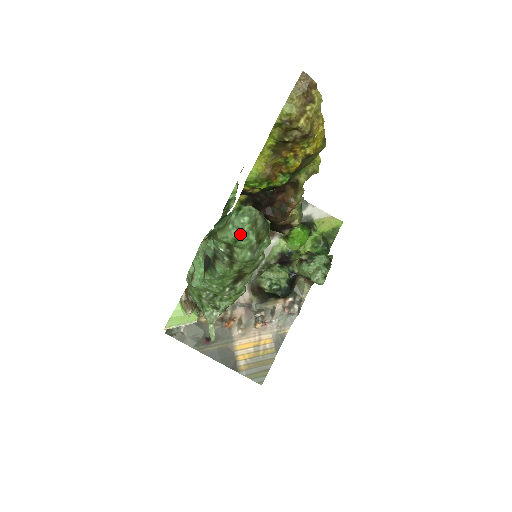
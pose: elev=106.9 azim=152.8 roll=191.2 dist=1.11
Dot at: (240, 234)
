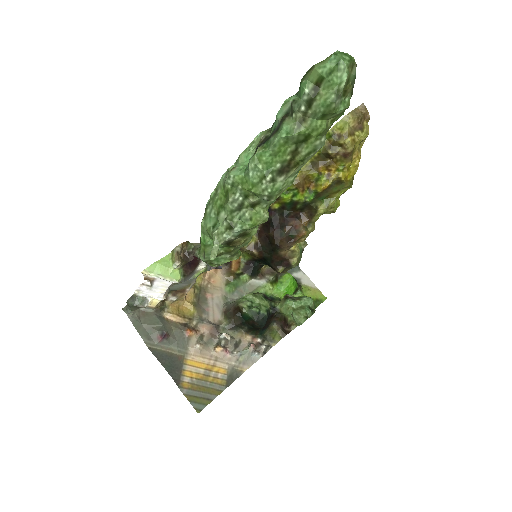
Dot at: (337, 67)
